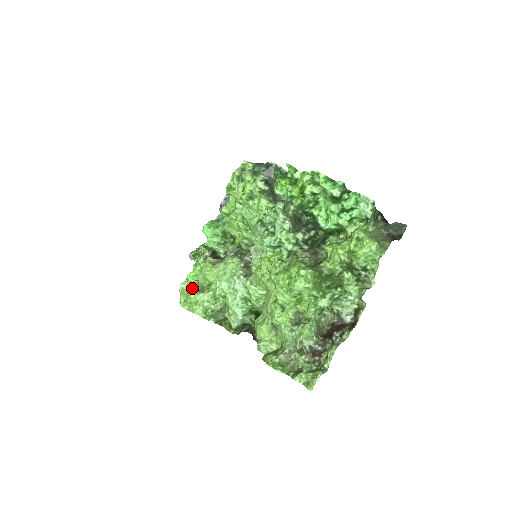
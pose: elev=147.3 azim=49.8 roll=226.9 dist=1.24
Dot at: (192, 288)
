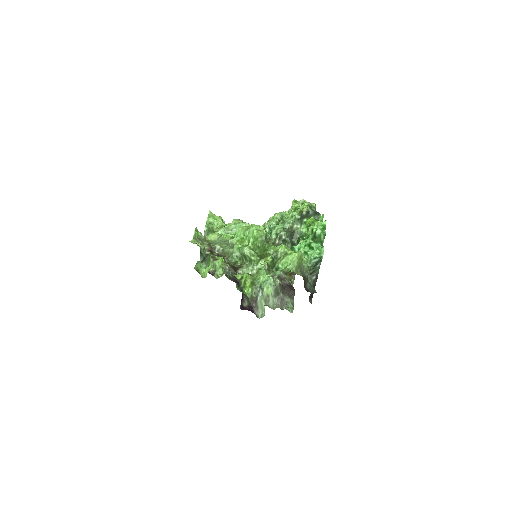
Dot at: occluded
